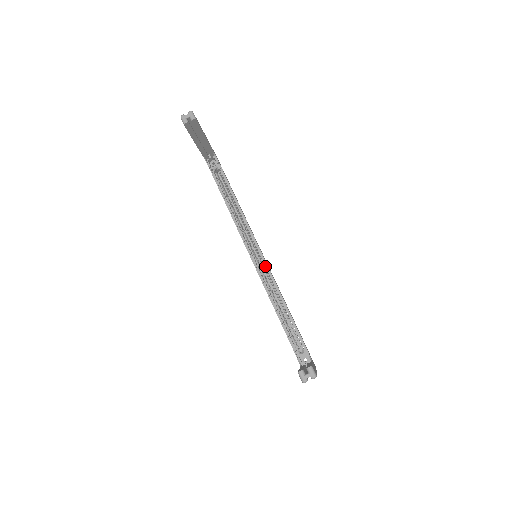
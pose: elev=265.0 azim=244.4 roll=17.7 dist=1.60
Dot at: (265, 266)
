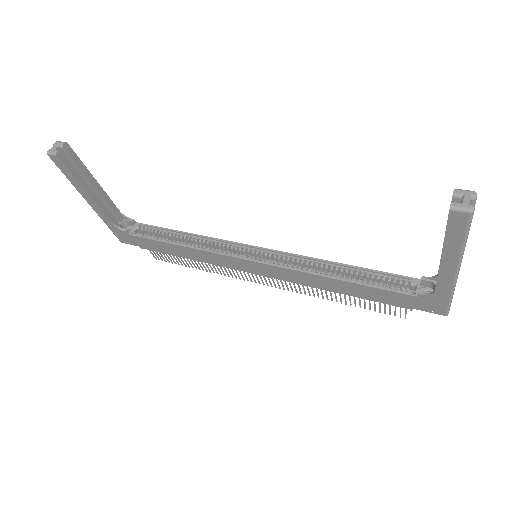
Dot at: (276, 255)
